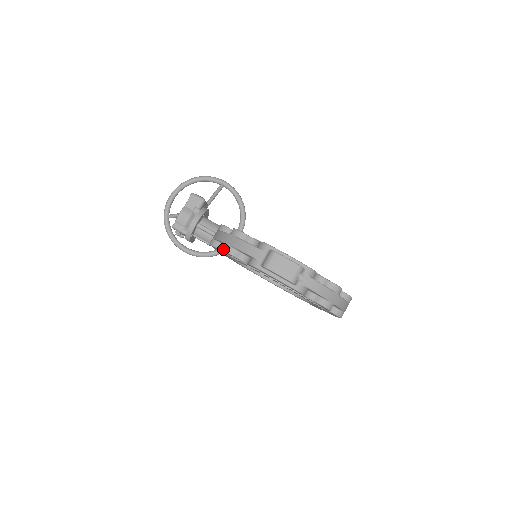
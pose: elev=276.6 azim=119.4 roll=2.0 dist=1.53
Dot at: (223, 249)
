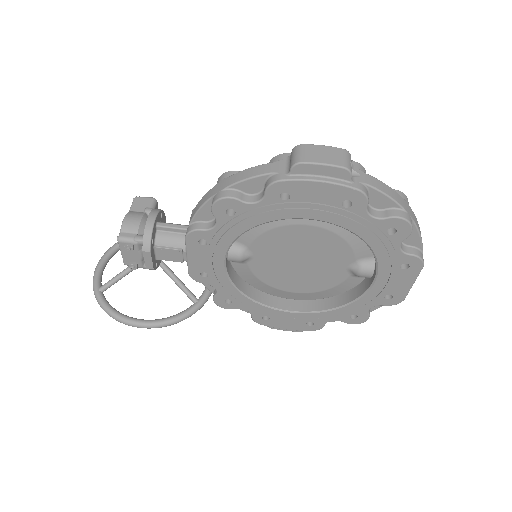
Dot at: (215, 199)
